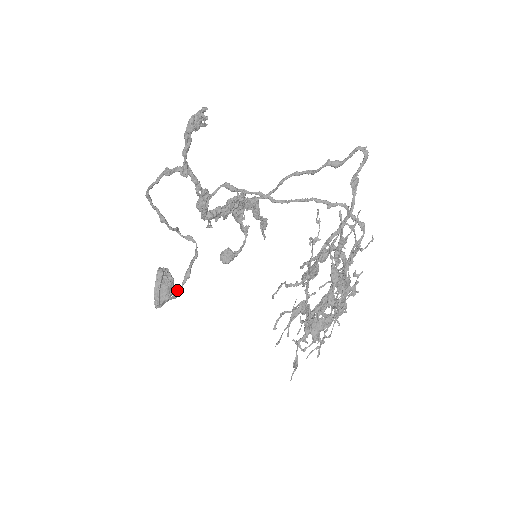
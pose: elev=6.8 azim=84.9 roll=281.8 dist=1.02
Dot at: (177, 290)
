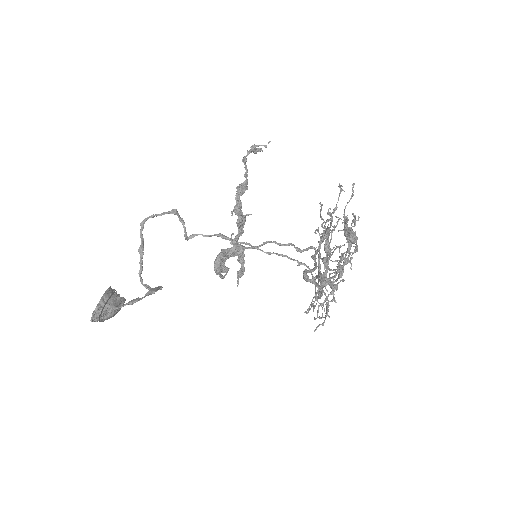
Dot at: (137, 298)
